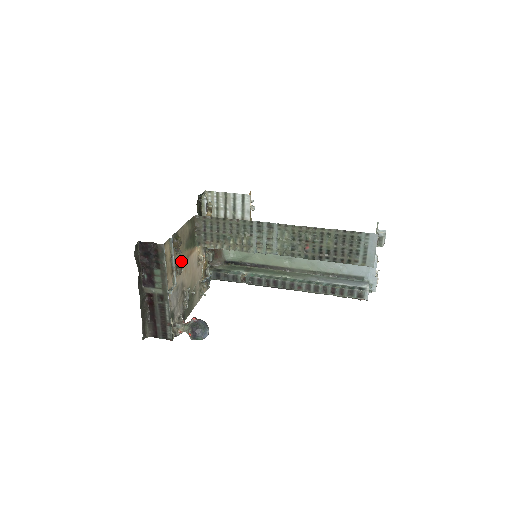
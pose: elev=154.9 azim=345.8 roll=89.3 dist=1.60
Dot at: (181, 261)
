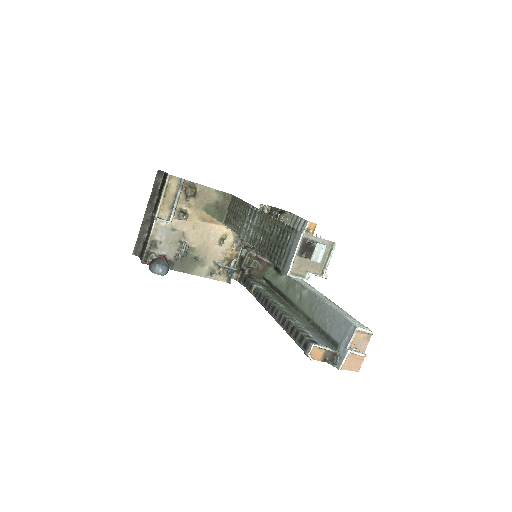
Dot at: (191, 213)
